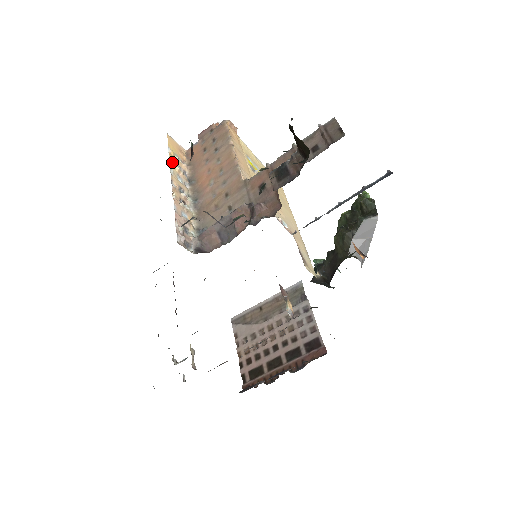
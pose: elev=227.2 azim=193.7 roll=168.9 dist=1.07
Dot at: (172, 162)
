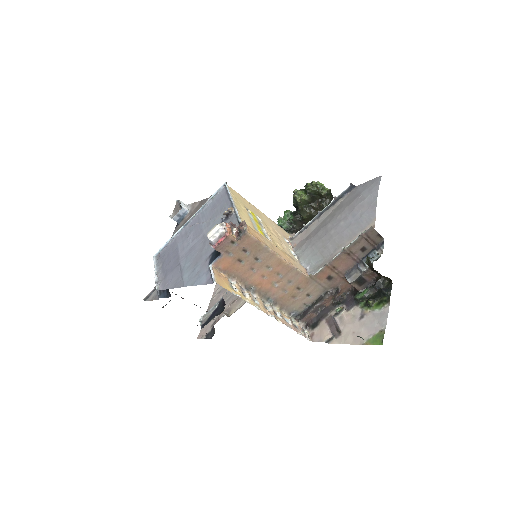
Dot at: (247, 300)
